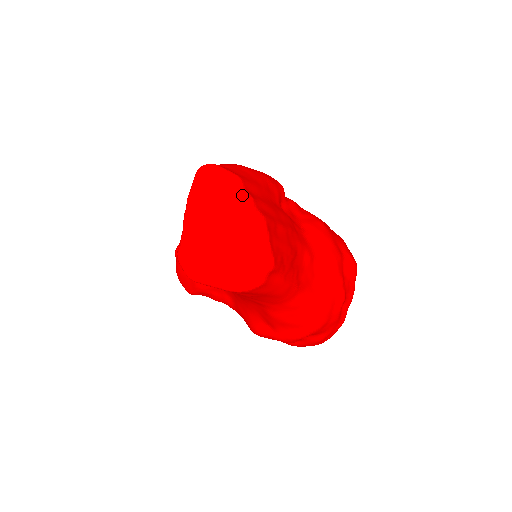
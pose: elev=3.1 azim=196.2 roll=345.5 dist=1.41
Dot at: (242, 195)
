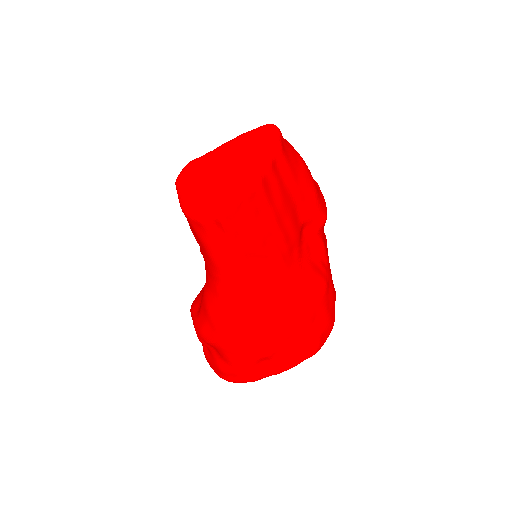
Dot at: (266, 157)
